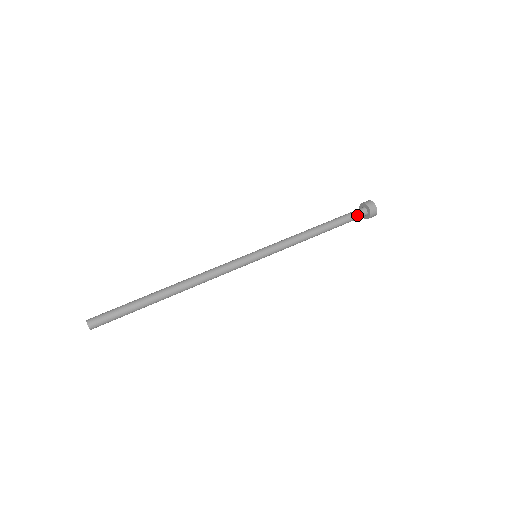
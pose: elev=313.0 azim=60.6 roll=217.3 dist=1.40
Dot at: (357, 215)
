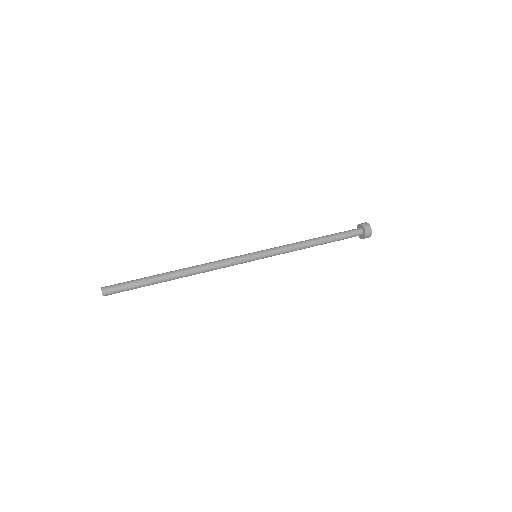
Dot at: (353, 235)
